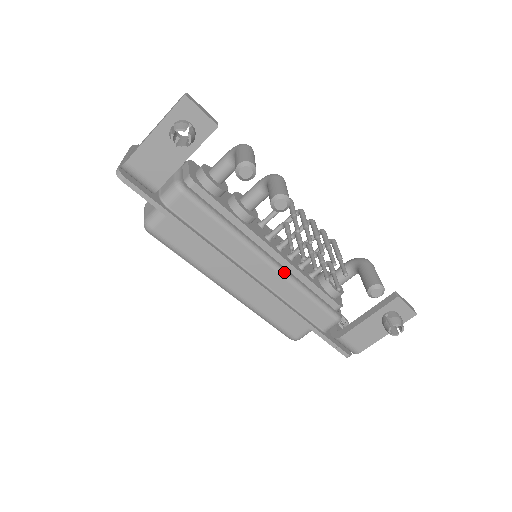
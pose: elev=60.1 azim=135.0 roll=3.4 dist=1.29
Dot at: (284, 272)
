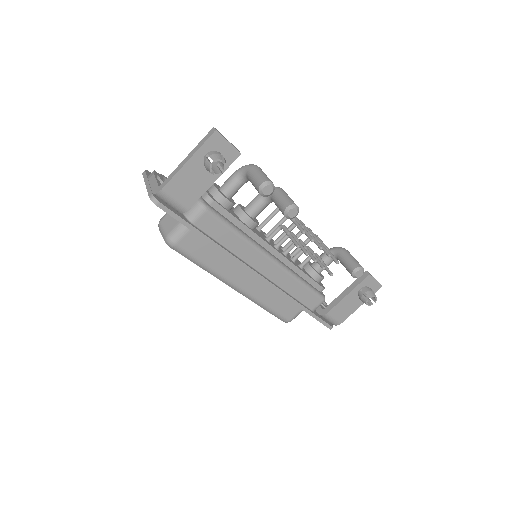
Dot at: (284, 267)
